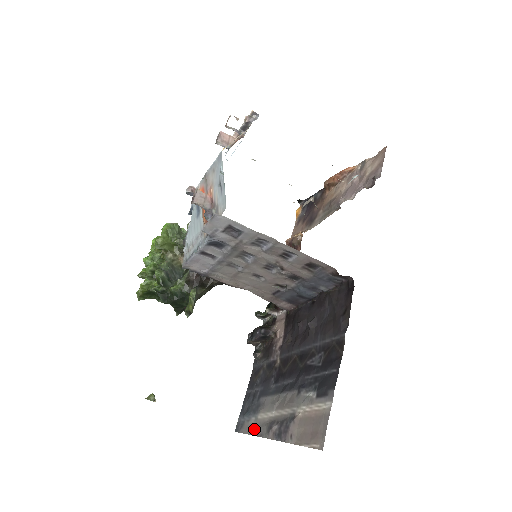
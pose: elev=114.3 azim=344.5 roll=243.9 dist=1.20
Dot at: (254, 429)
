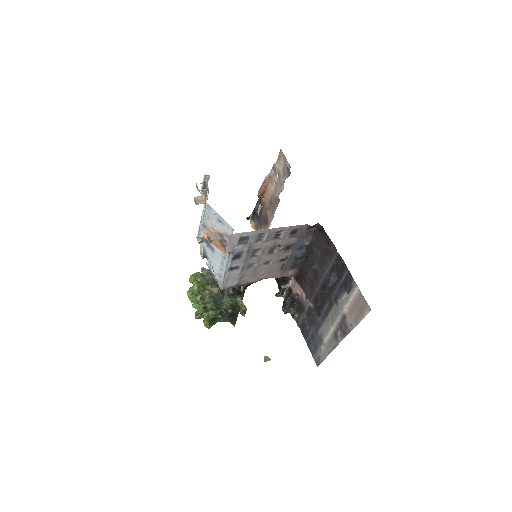
Dot at: (328, 350)
